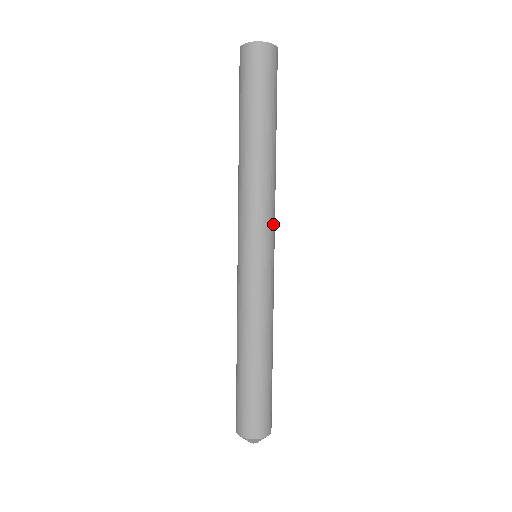
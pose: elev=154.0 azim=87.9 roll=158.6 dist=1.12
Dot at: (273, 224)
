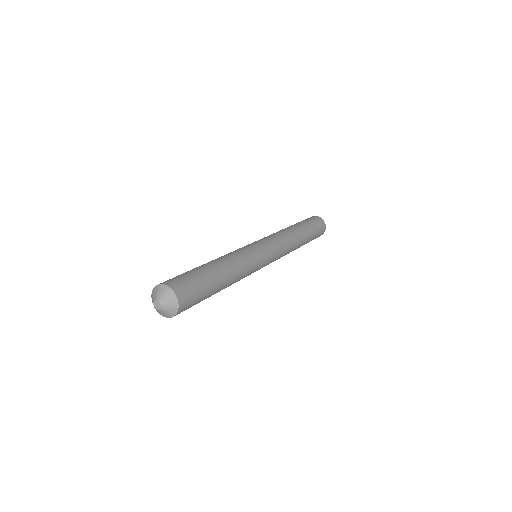
Dot at: (275, 242)
